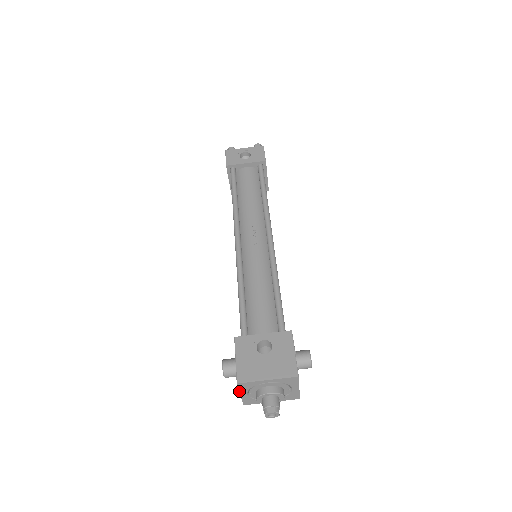
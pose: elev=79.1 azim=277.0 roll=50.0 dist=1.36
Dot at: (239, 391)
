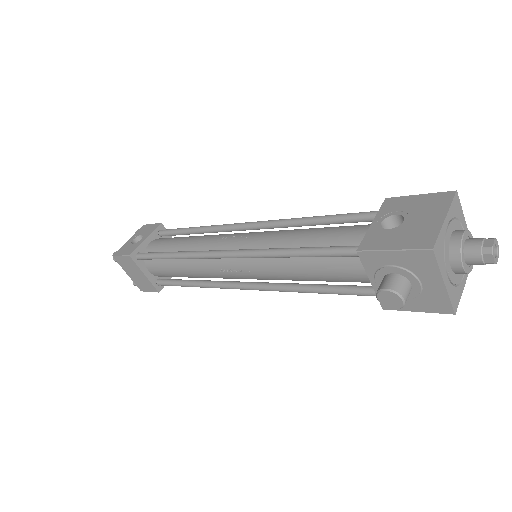
Dot at: (440, 273)
